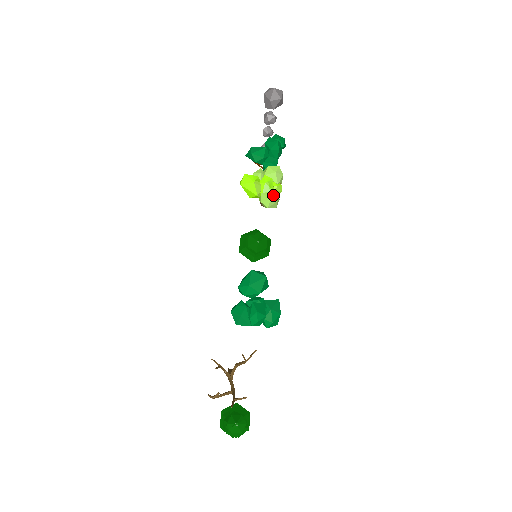
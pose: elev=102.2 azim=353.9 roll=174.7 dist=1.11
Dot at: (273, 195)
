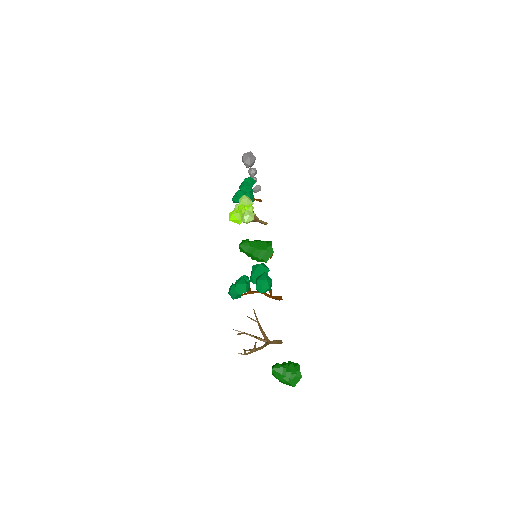
Dot at: (245, 213)
